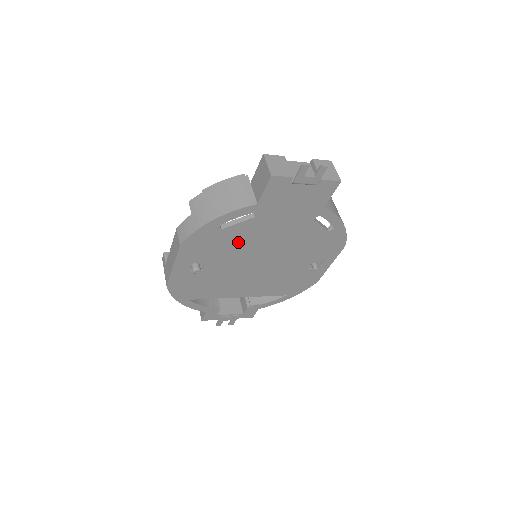
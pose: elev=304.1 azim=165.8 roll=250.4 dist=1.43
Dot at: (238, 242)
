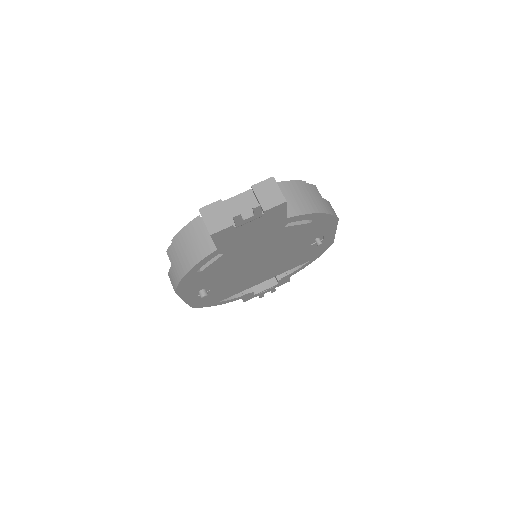
Dot at: (225, 268)
